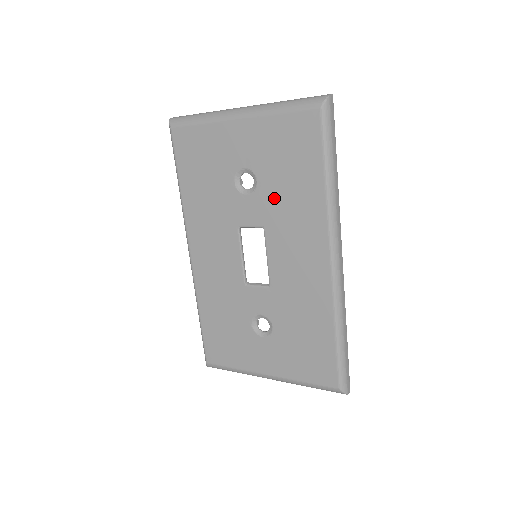
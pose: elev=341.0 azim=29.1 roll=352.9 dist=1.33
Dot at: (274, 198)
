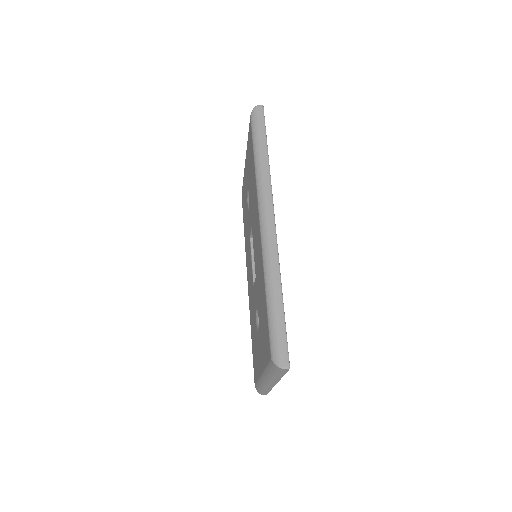
Dot at: (251, 198)
